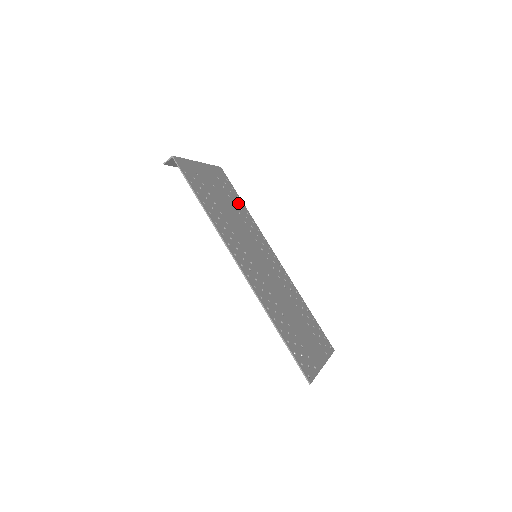
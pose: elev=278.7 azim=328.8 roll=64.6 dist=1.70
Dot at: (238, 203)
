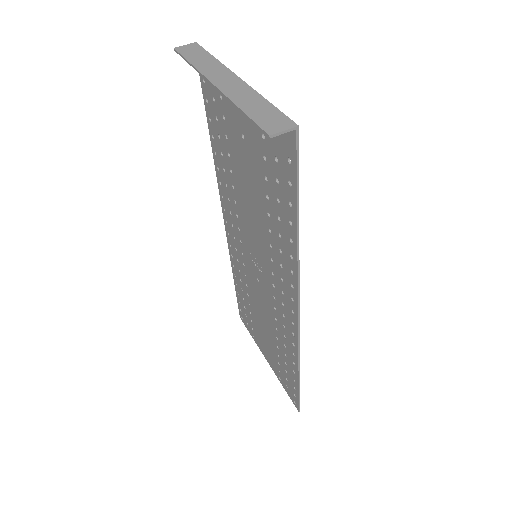
Dot at: (220, 140)
